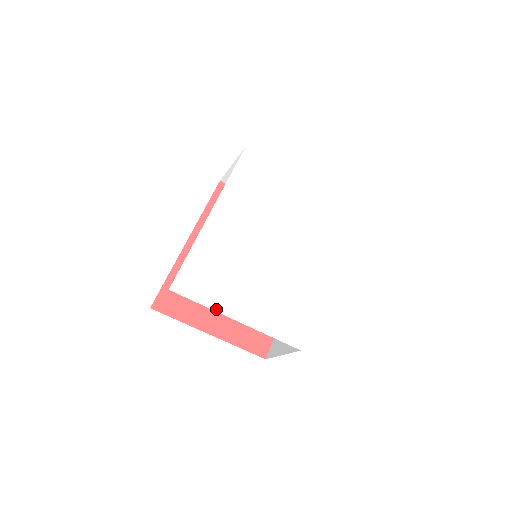
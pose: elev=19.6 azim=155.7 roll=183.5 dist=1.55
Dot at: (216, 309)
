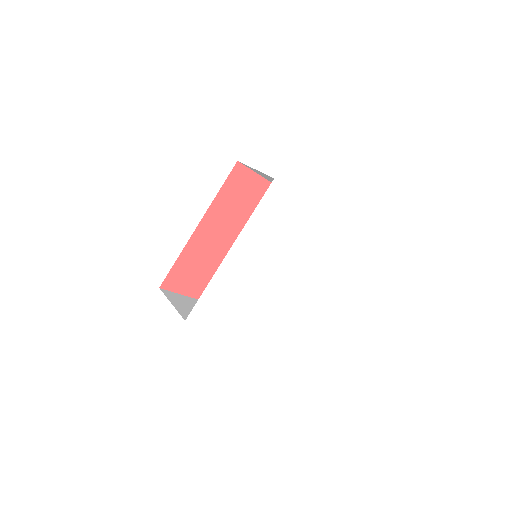
Dot at: (218, 328)
